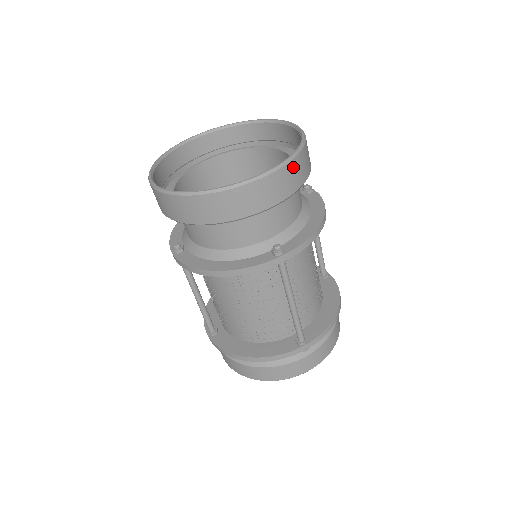
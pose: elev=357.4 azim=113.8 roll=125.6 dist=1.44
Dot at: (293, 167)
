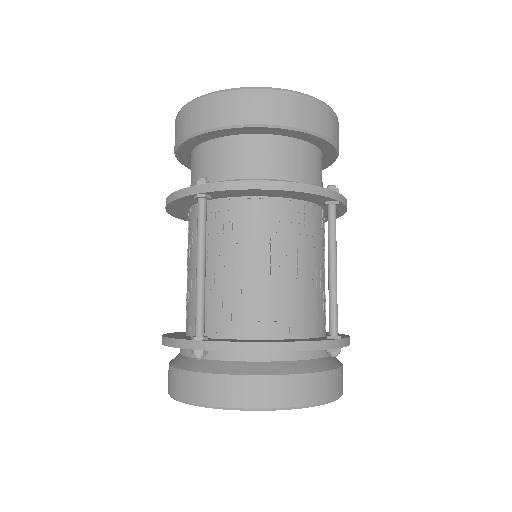
Dot at: occluded
